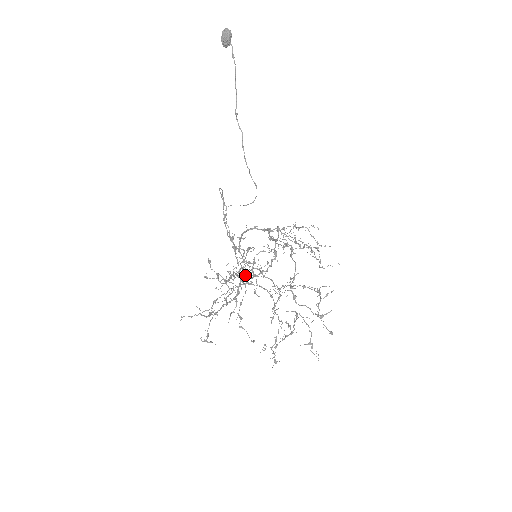
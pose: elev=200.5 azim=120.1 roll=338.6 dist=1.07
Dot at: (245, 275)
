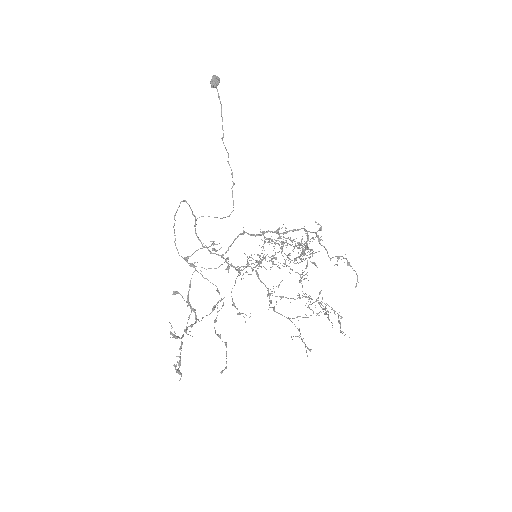
Dot at: (189, 304)
